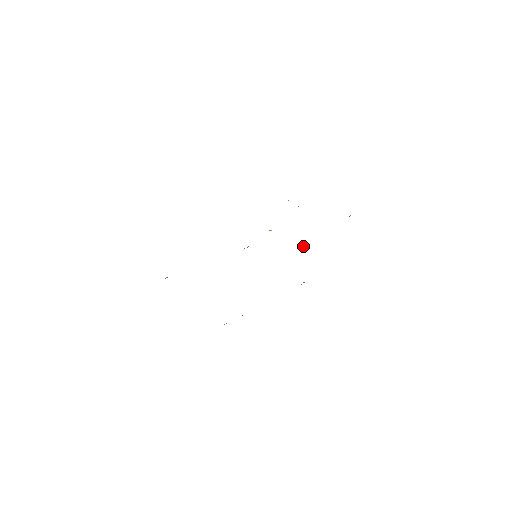
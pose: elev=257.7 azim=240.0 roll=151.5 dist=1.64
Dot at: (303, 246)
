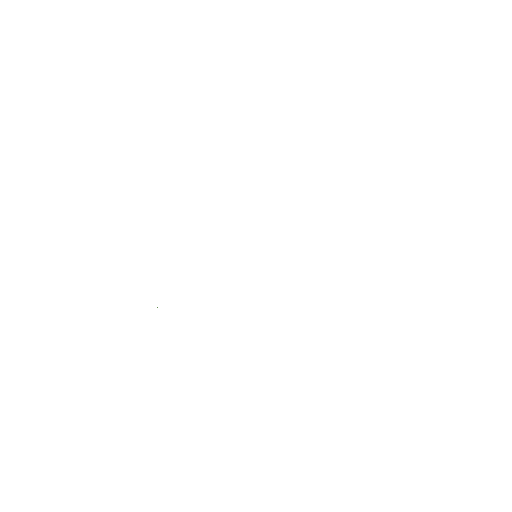
Dot at: occluded
